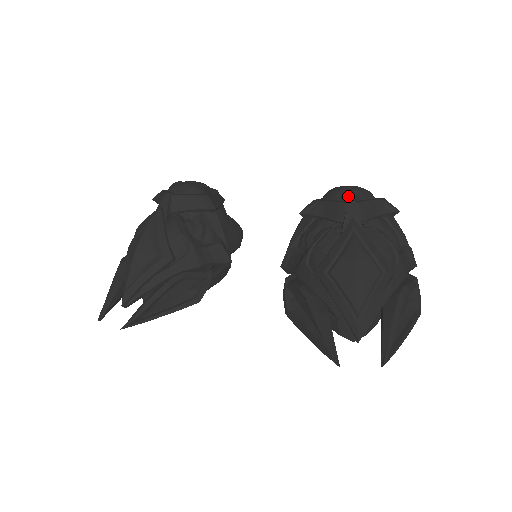
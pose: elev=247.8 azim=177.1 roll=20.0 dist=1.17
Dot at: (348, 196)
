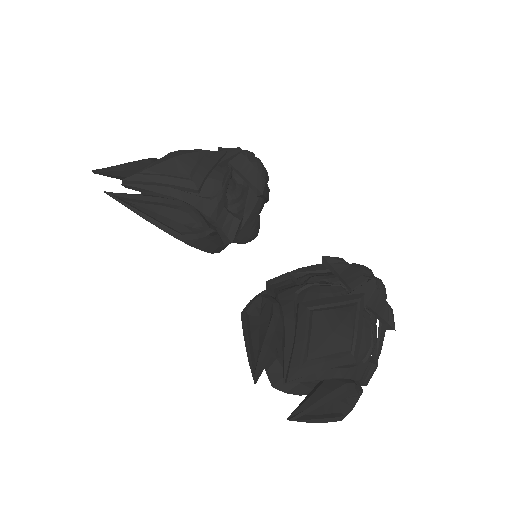
Dot at: (372, 278)
